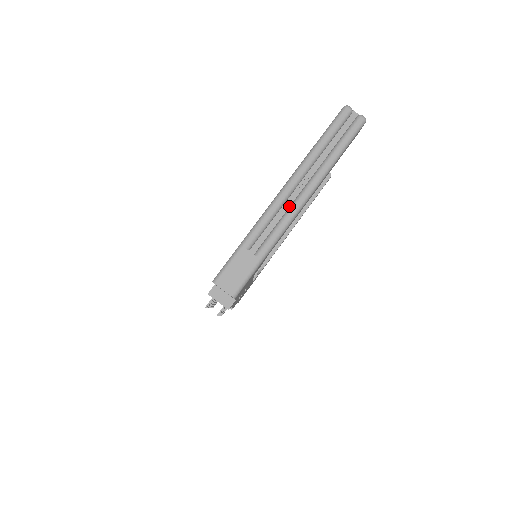
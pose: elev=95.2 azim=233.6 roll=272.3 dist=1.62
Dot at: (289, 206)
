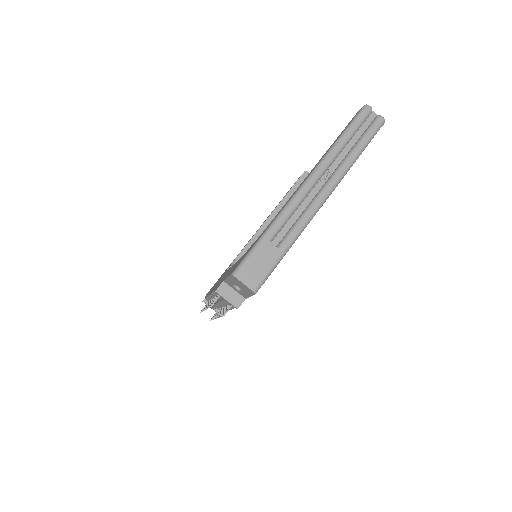
Dot at: (311, 199)
